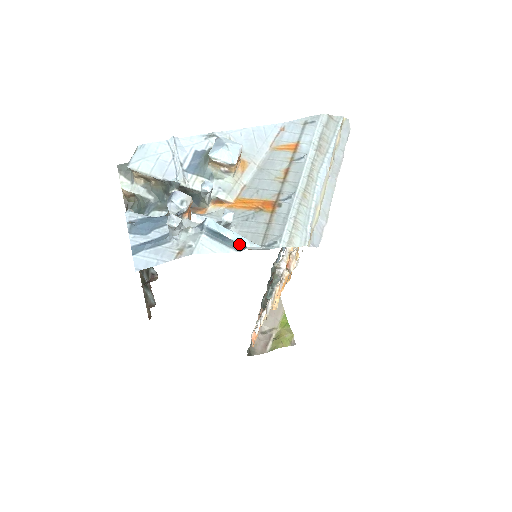
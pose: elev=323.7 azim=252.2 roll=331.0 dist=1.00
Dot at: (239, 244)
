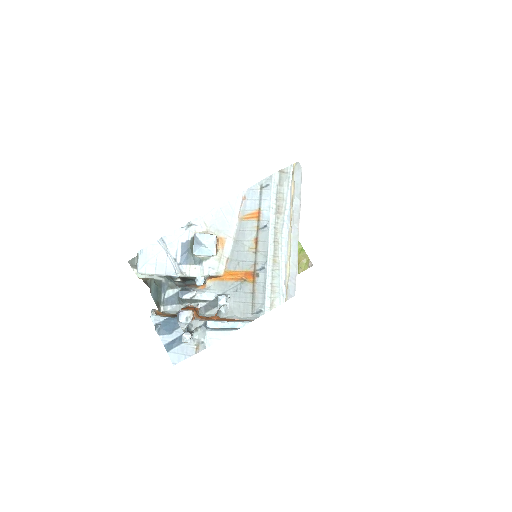
Dot at: (235, 328)
